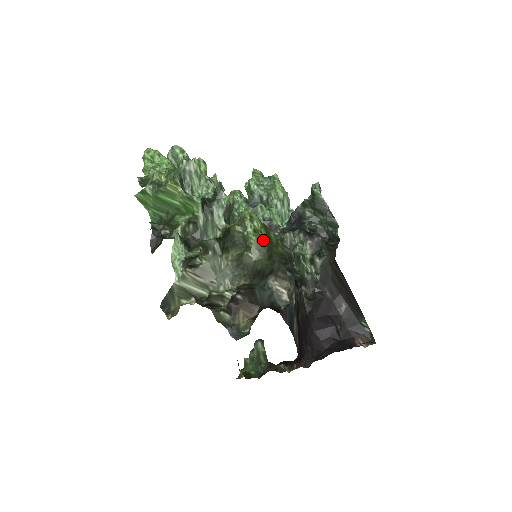
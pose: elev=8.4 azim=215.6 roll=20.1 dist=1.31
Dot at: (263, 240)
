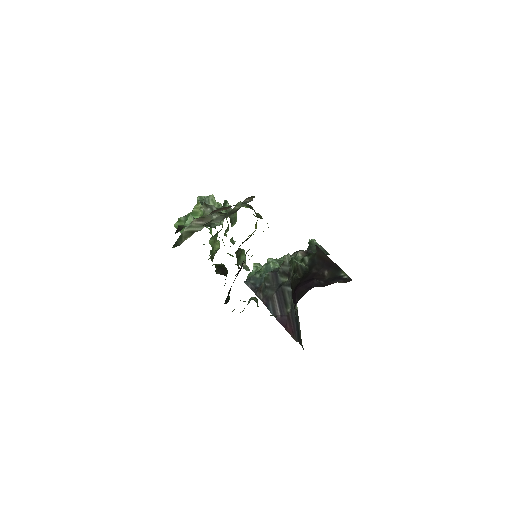
Dot at: occluded
